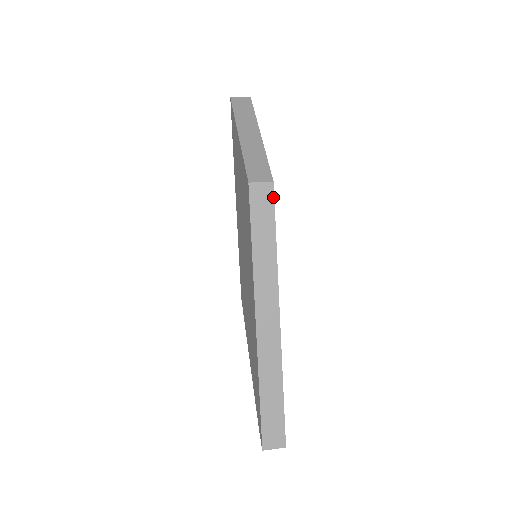
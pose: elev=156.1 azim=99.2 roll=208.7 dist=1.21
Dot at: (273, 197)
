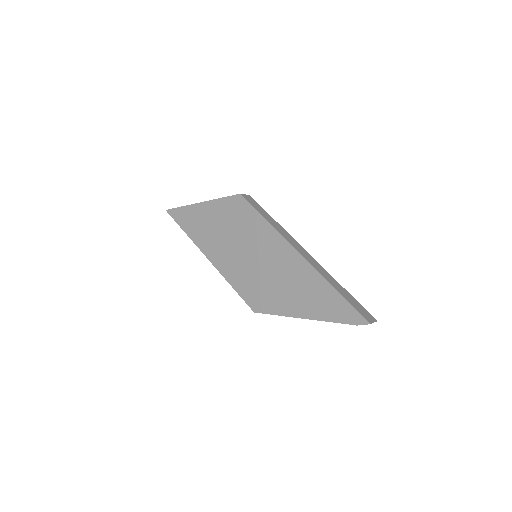
Dot at: (255, 201)
